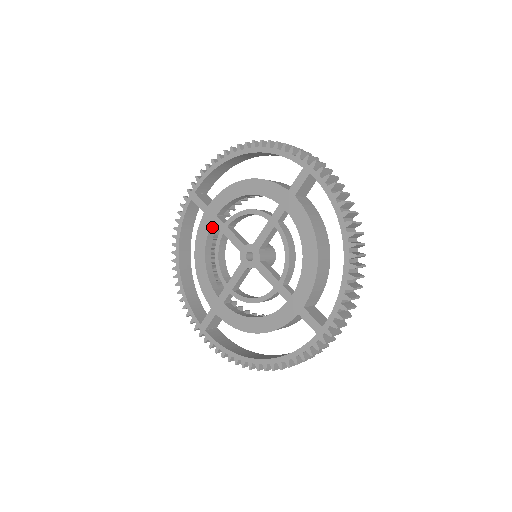
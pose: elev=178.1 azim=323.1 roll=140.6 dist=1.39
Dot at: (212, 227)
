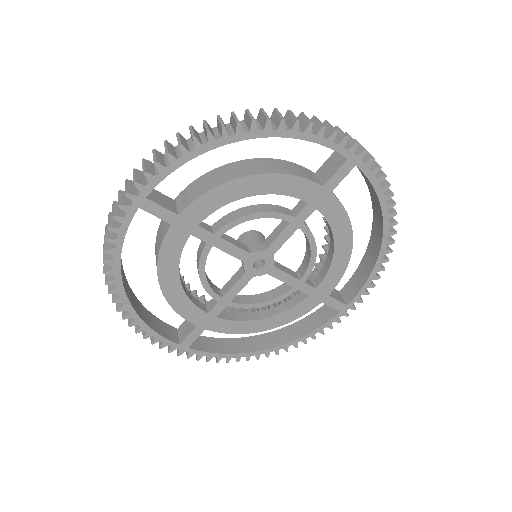
Dot at: (186, 238)
